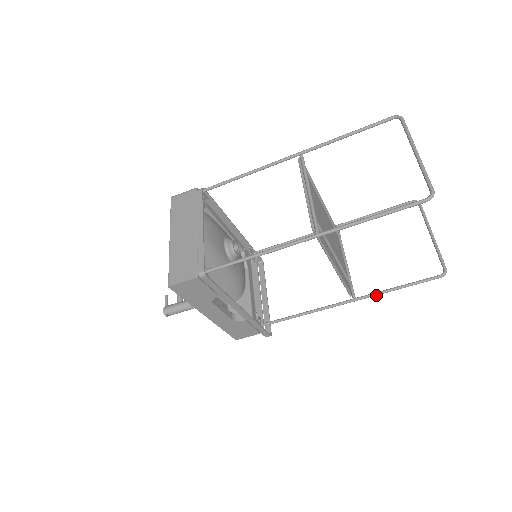
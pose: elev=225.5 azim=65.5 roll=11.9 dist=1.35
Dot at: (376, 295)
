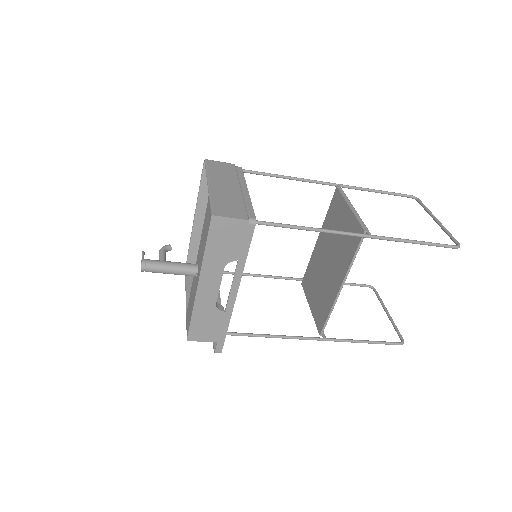
Dot at: (345, 341)
